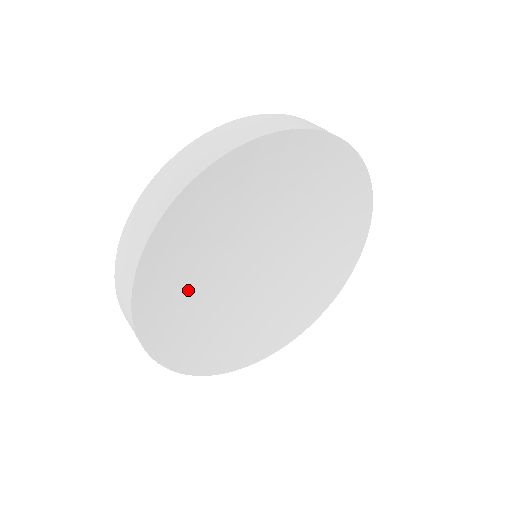
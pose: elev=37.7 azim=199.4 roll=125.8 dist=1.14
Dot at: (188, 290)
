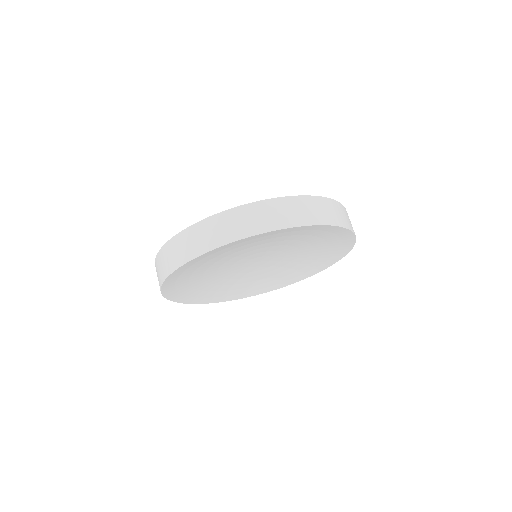
Dot at: (201, 280)
